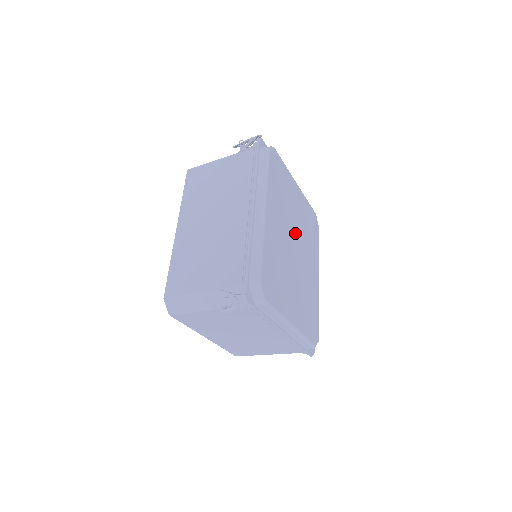
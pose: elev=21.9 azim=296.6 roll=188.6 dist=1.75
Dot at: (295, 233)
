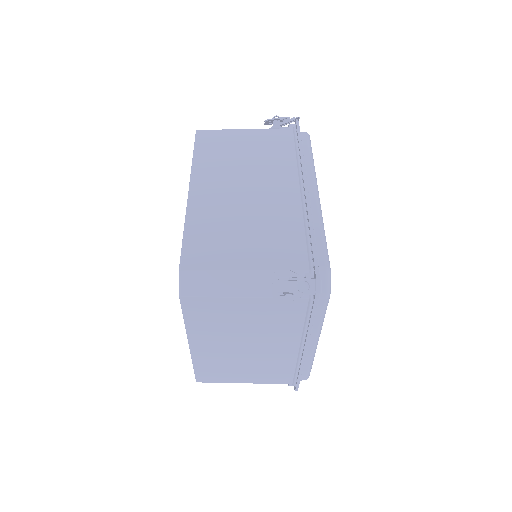
Dot at: occluded
